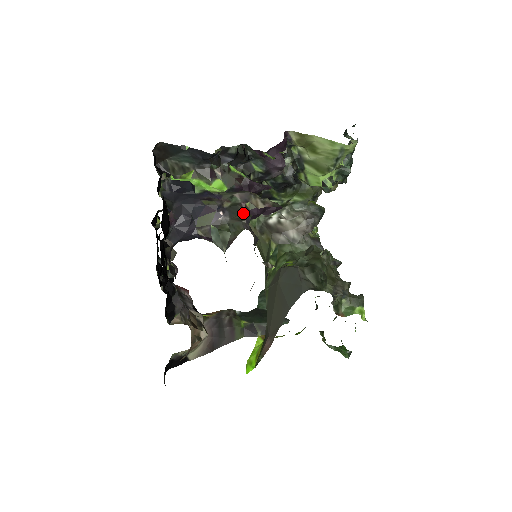
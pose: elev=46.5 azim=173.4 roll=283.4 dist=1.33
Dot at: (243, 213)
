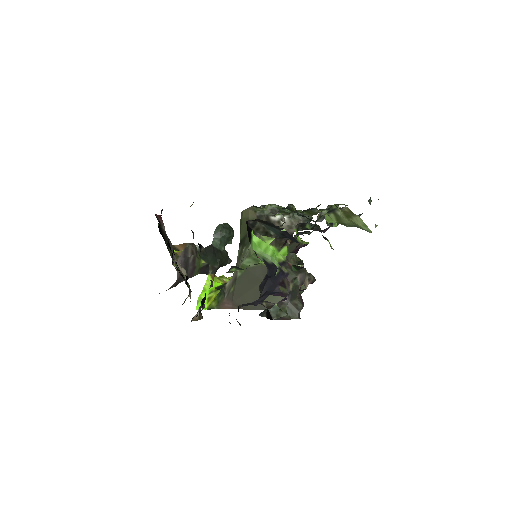
Dot at: (299, 297)
